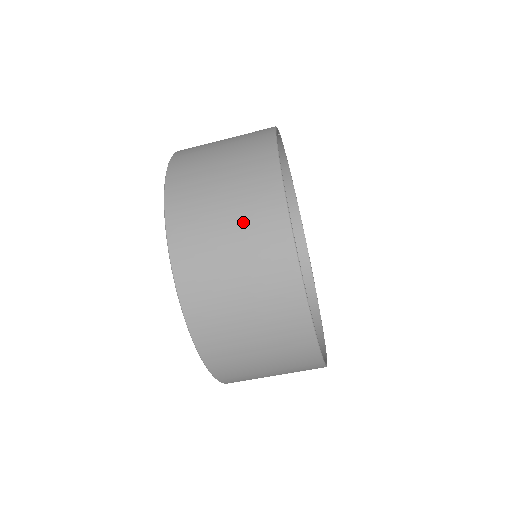
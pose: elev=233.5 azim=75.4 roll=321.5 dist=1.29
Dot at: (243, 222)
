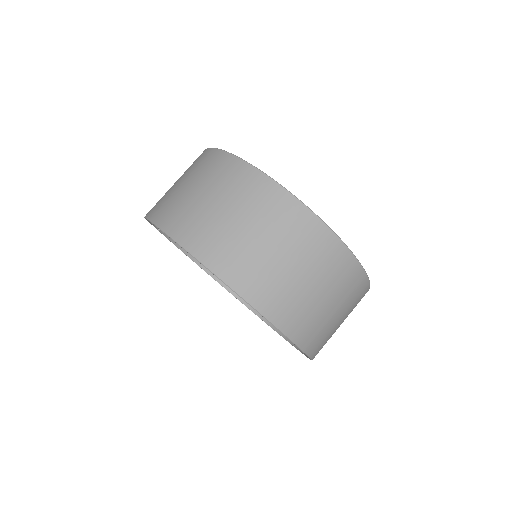
Dot at: (222, 191)
